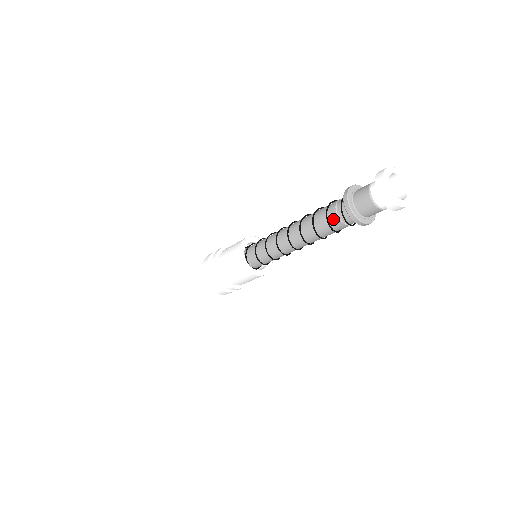
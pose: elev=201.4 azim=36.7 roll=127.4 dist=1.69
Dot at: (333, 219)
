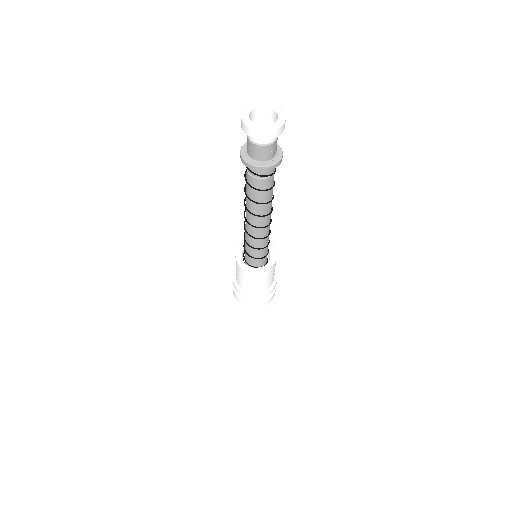
Dot at: (254, 182)
